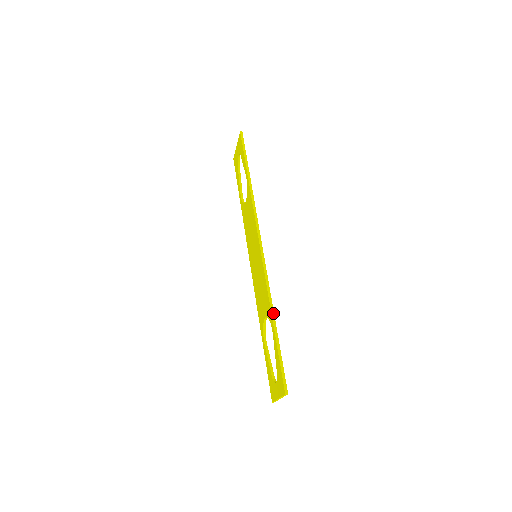
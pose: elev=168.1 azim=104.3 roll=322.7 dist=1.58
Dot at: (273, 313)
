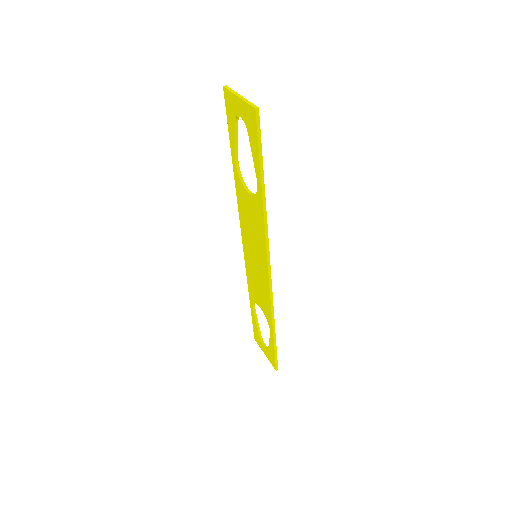
Dot at: (274, 326)
